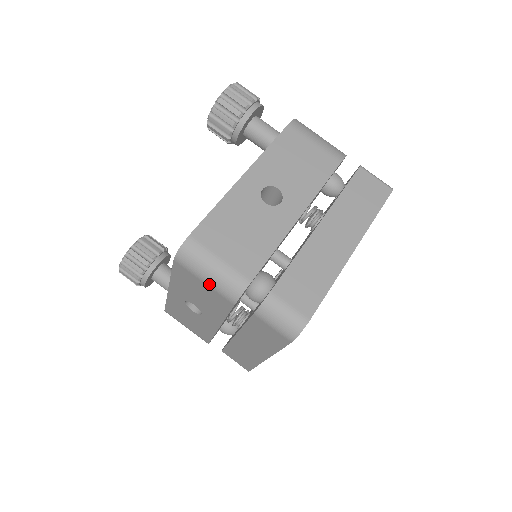
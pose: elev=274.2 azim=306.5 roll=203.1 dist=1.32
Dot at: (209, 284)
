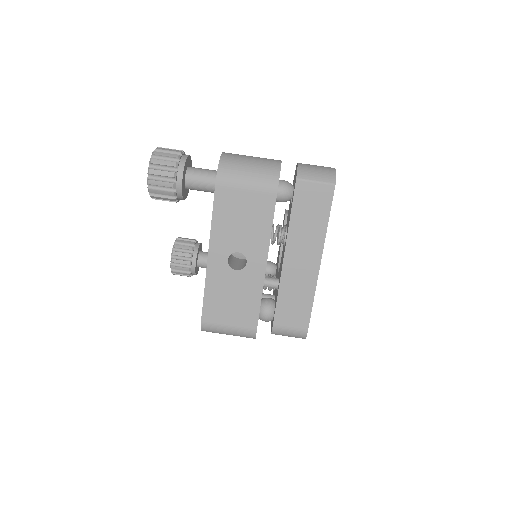
Dot at: occluded
